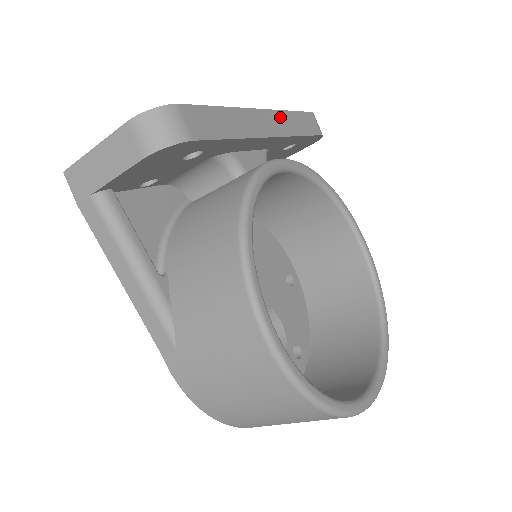
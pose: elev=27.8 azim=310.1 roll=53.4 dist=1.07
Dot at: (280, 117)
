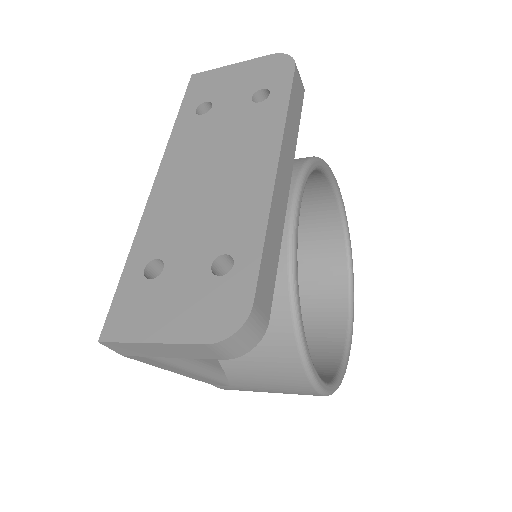
Dot at: (286, 141)
